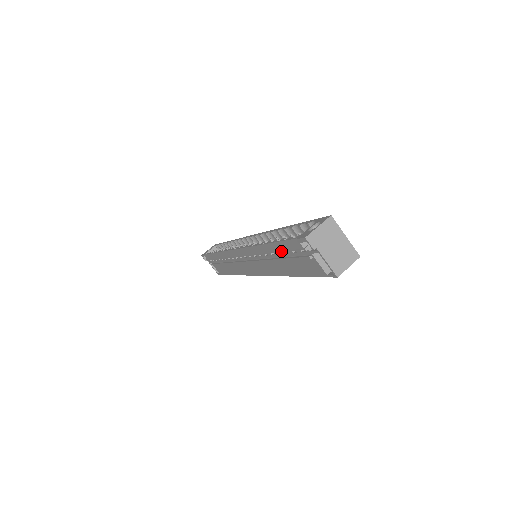
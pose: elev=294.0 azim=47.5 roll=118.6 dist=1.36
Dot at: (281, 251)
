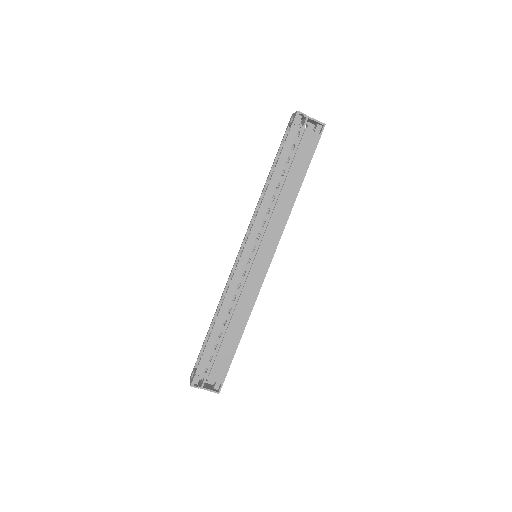
Dot at: (286, 160)
